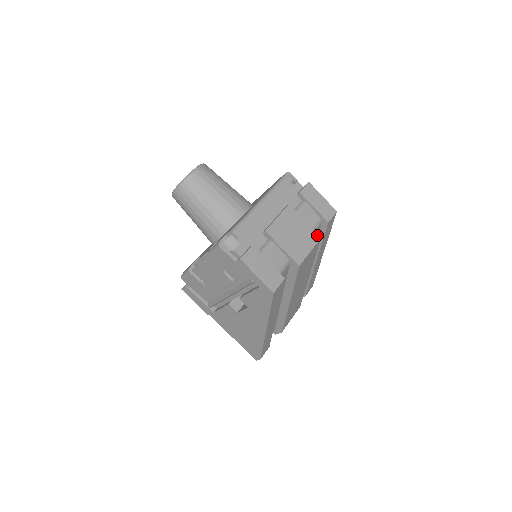
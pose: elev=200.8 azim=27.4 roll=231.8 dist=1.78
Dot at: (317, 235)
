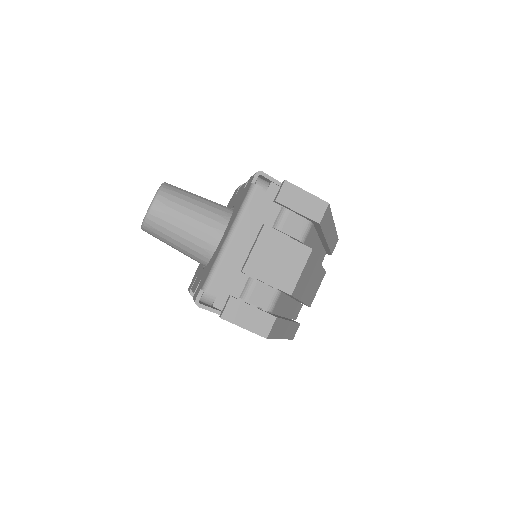
Dot at: (307, 247)
